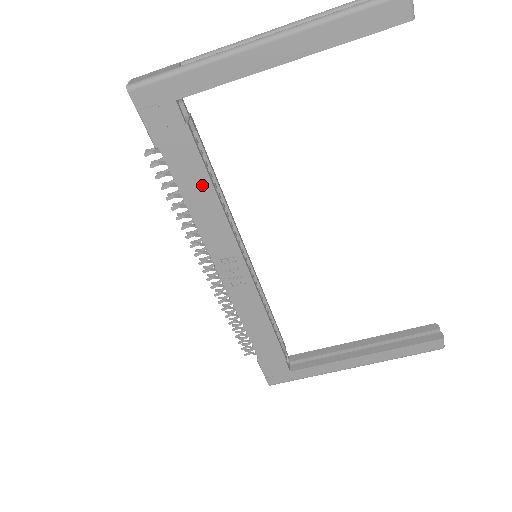
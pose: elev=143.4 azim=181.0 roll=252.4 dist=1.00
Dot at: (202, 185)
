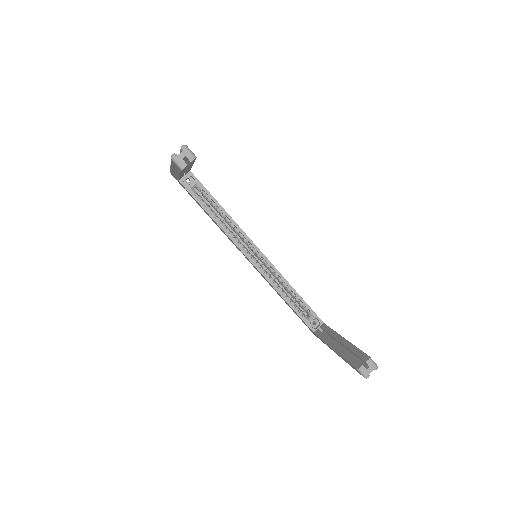
Dot at: (210, 216)
